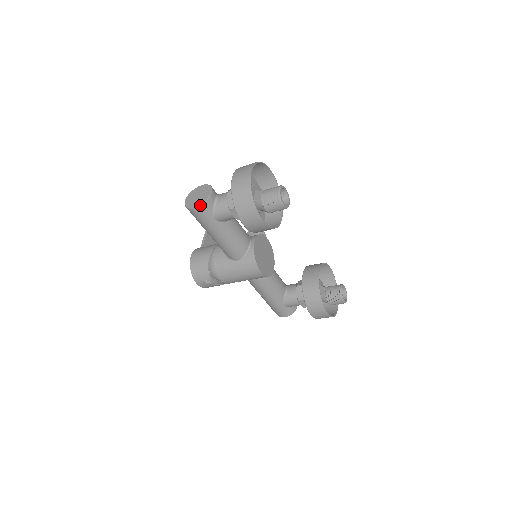
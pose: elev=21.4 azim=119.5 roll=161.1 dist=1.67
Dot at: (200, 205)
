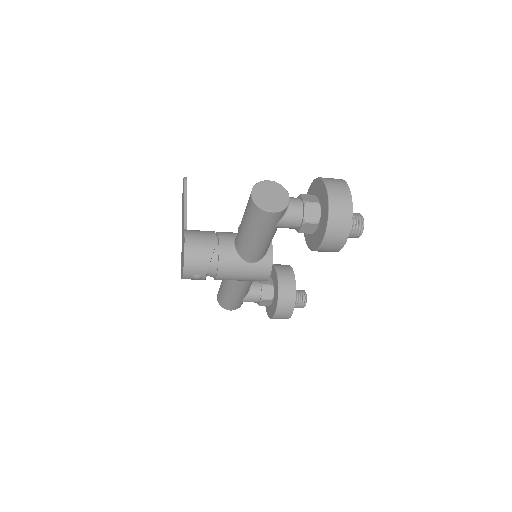
Dot at: (280, 211)
